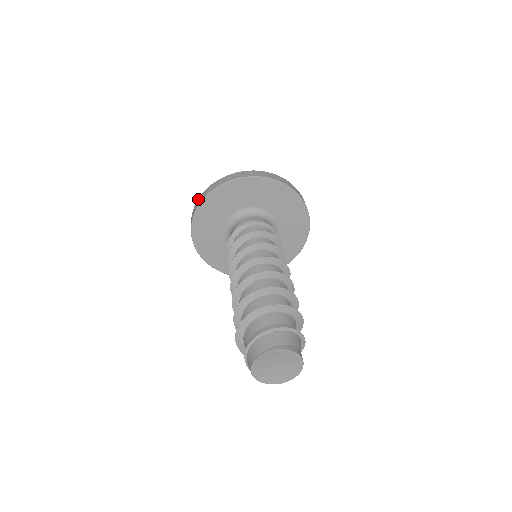
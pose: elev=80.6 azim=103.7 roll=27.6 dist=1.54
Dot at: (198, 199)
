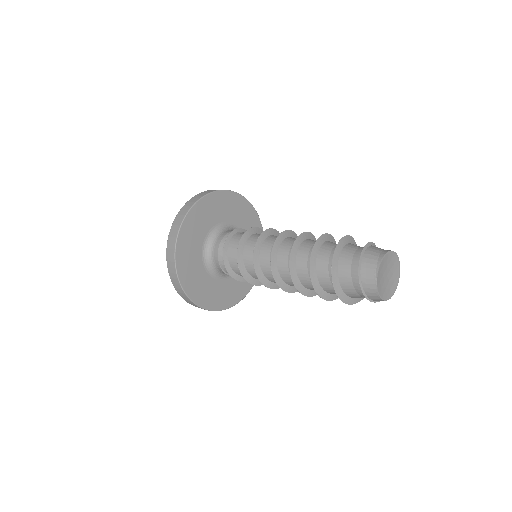
Dot at: (167, 251)
